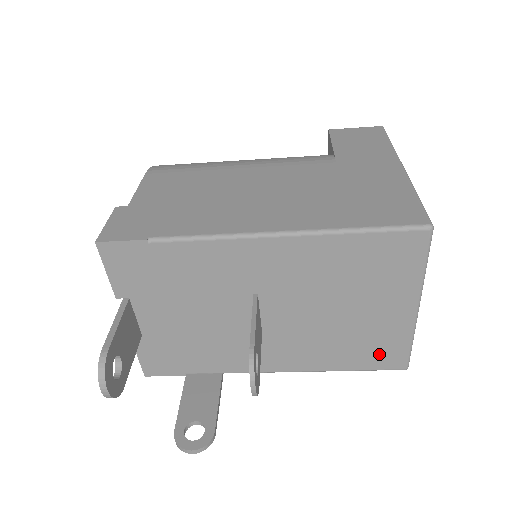
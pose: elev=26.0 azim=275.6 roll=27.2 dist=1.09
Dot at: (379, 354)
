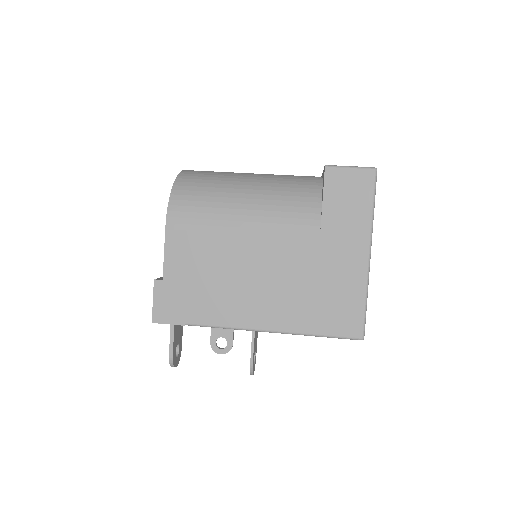
Dot at: occluded
